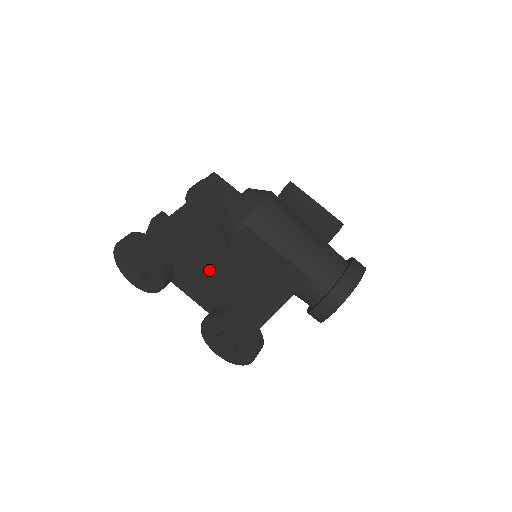
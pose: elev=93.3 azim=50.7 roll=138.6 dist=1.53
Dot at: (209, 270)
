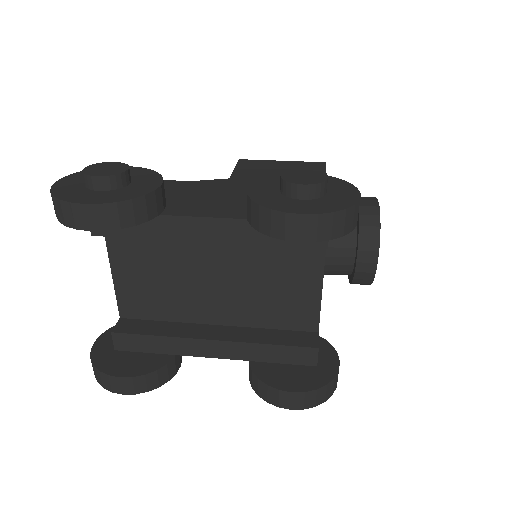
Dot at: (221, 185)
